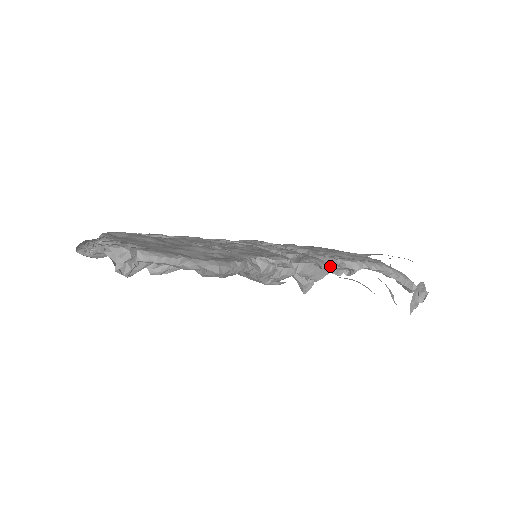
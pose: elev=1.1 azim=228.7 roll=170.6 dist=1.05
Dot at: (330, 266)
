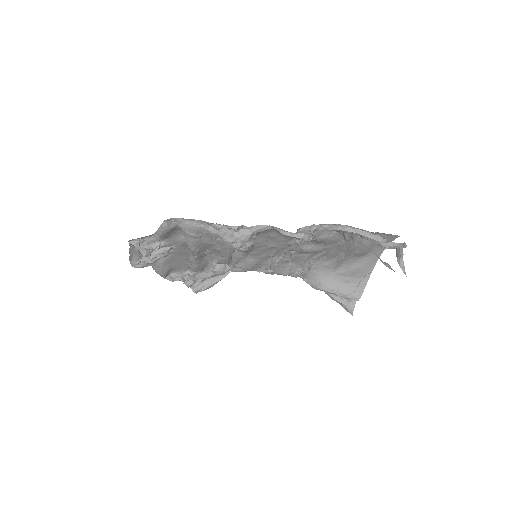
Dot at: (290, 232)
